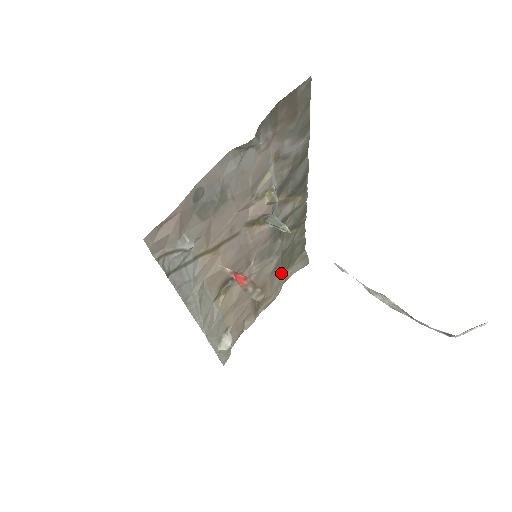
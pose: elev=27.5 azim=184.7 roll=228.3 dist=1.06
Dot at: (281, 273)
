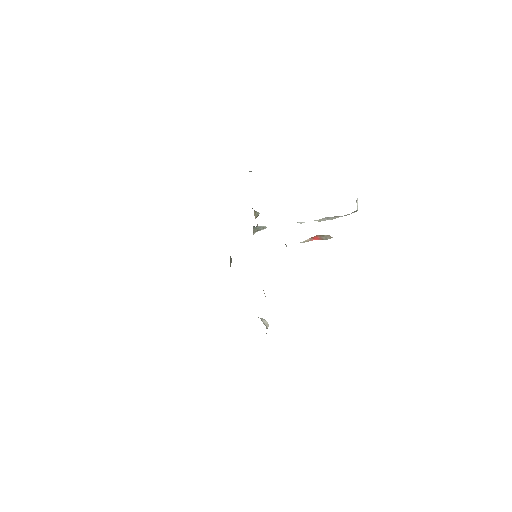
Dot at: occluded
